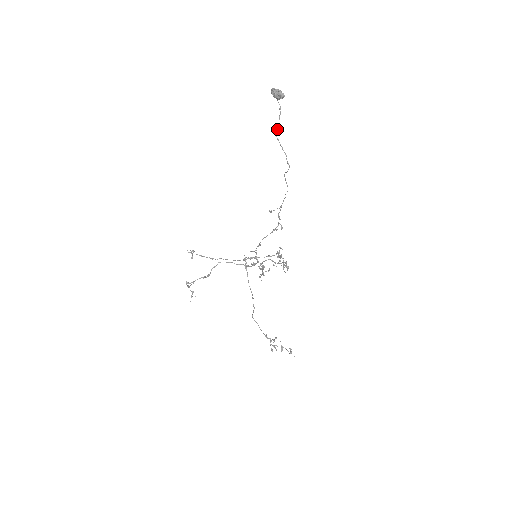
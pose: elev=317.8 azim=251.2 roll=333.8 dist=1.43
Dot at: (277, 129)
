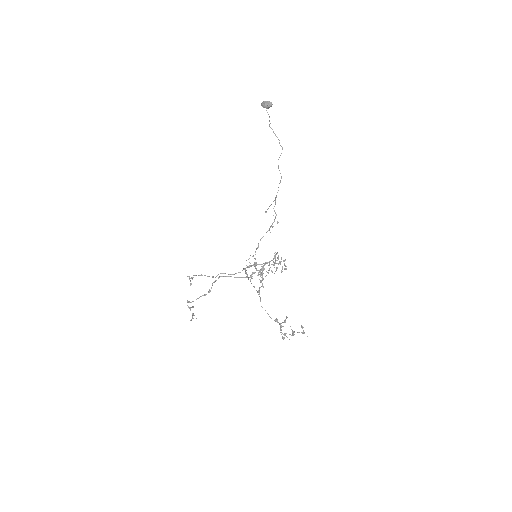
Dot at: occluded
